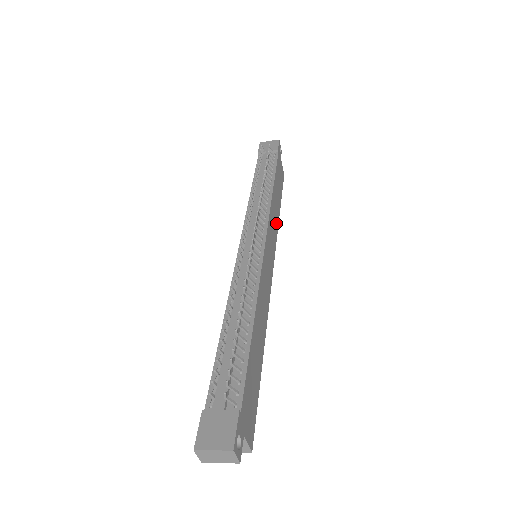
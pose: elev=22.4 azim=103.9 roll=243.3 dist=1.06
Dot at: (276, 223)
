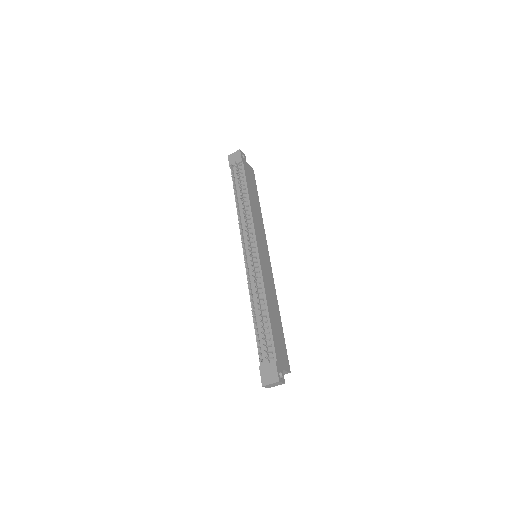
Dot at: (260, 221)
